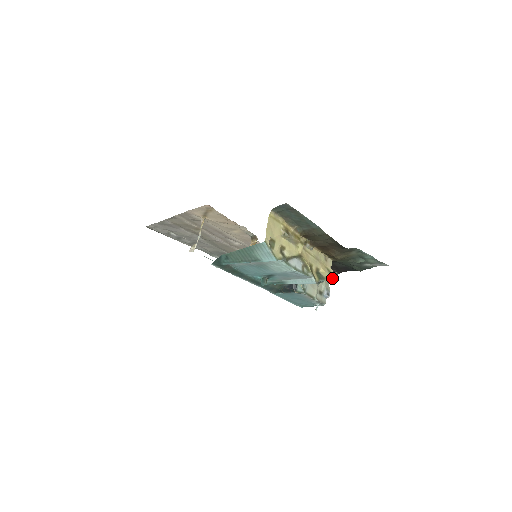
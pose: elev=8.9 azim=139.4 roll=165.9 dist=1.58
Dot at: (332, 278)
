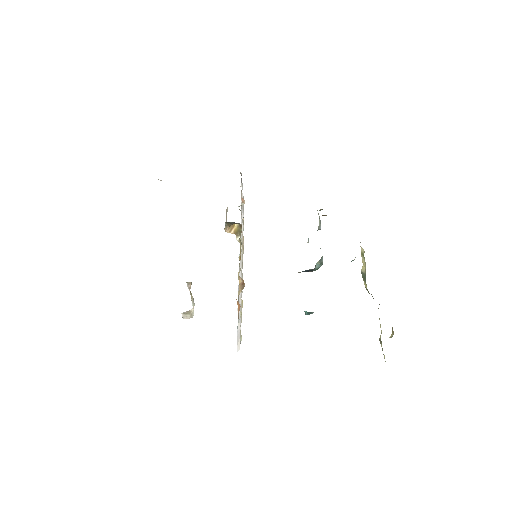
Dot at: occluded
